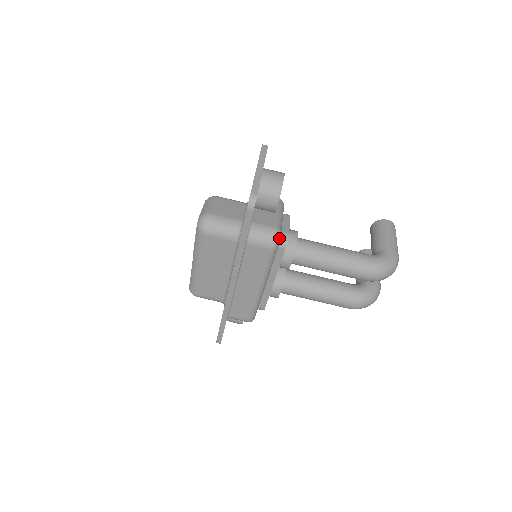
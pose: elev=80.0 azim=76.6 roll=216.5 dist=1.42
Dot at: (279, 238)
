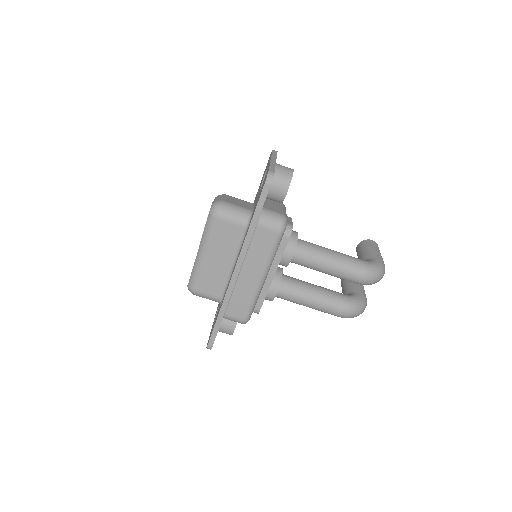
Dot at: (286, 223)
